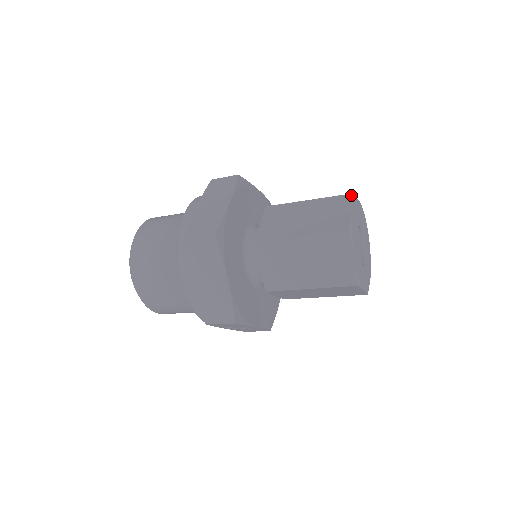
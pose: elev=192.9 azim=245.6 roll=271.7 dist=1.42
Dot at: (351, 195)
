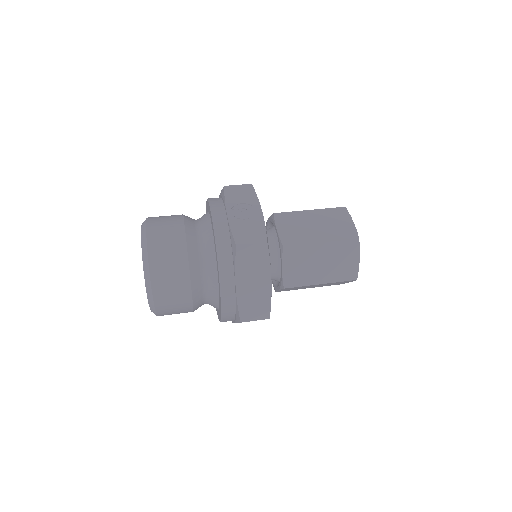
Dot at: (358, 241)
